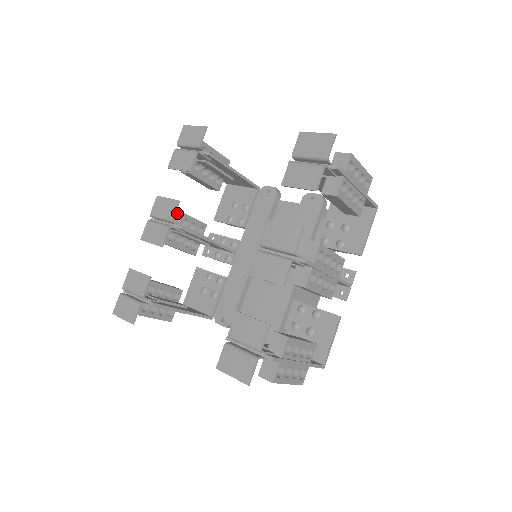
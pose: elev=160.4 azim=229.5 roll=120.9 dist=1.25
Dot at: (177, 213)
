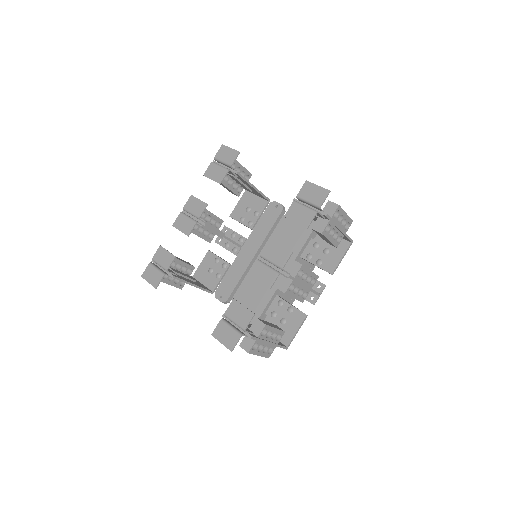
Dot at: occluded
